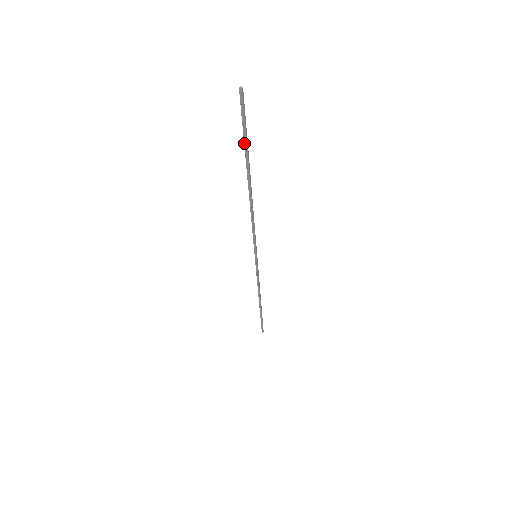
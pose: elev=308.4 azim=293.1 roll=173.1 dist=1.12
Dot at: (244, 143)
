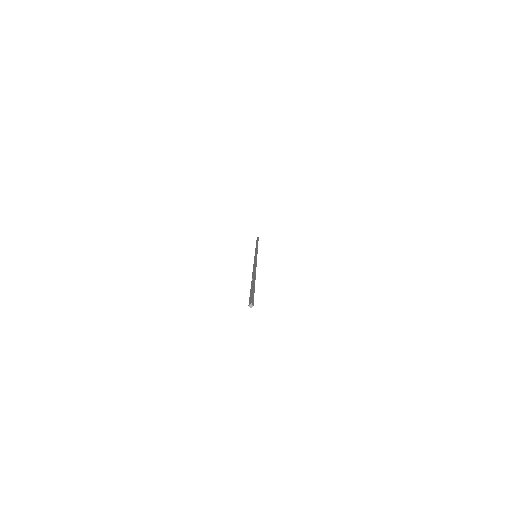
Dot at: (251, 288)
